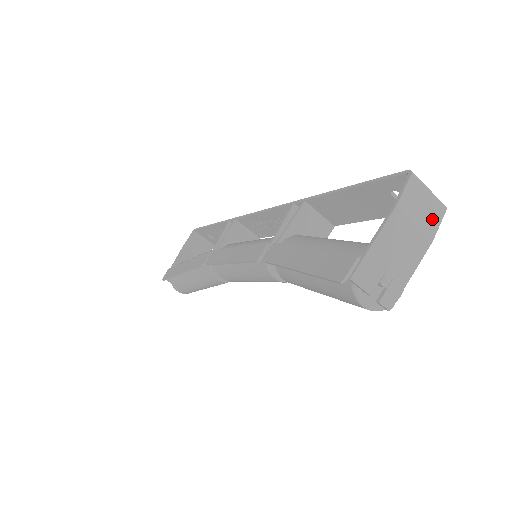
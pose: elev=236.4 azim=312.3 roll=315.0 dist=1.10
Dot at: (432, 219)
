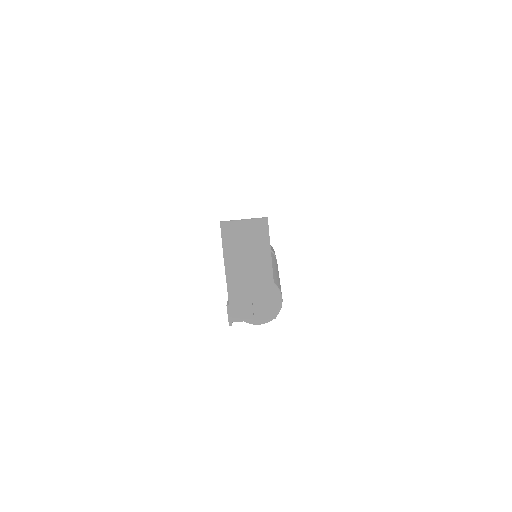
Dot at: (260, 241)
